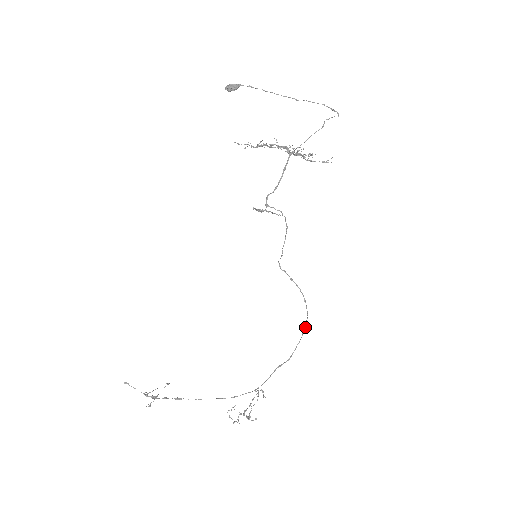
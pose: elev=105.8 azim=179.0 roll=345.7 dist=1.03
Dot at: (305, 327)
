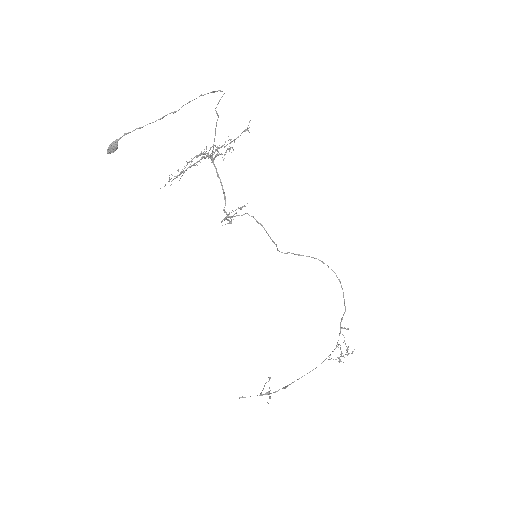
Dot at: occluded
